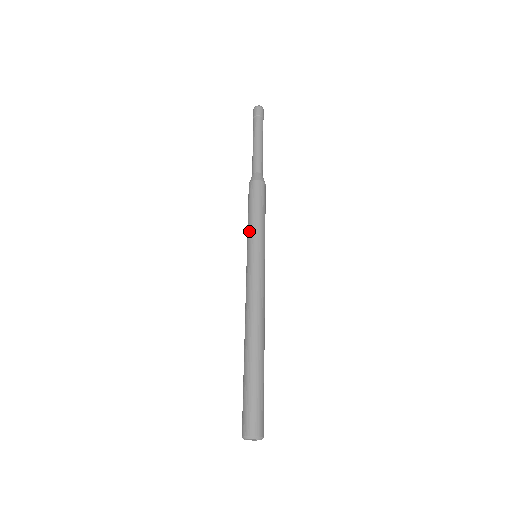
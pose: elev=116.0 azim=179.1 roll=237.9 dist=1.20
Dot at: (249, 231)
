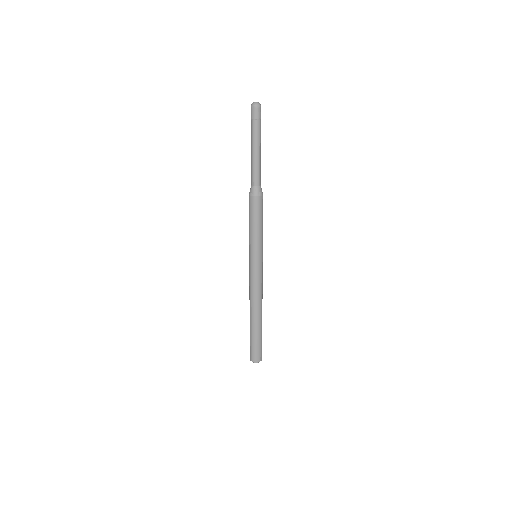
Dot at: (250, 240)
